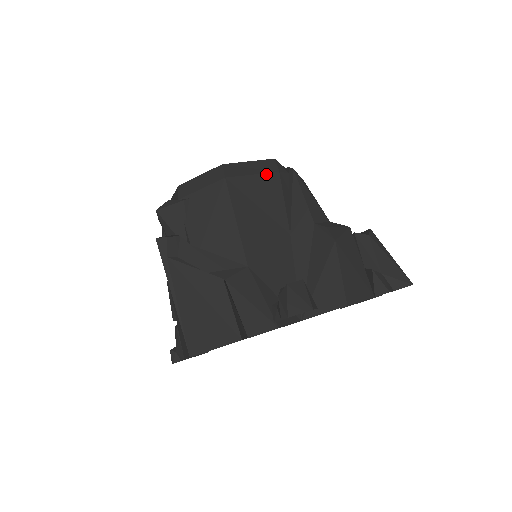
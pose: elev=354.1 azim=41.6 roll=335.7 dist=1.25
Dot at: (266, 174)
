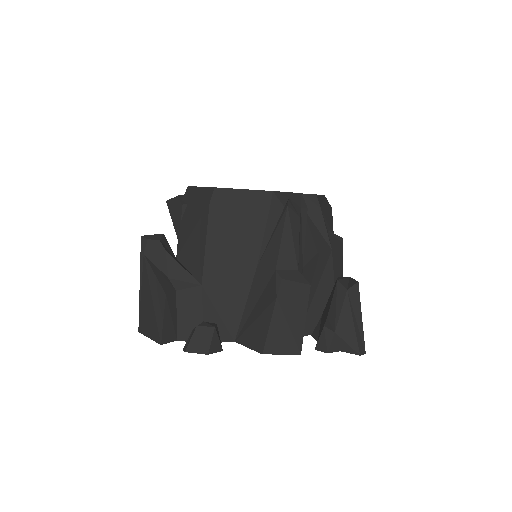
Dot at: (254, 206)
